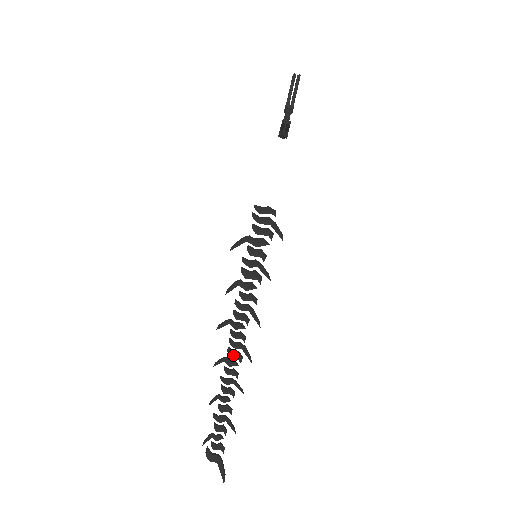
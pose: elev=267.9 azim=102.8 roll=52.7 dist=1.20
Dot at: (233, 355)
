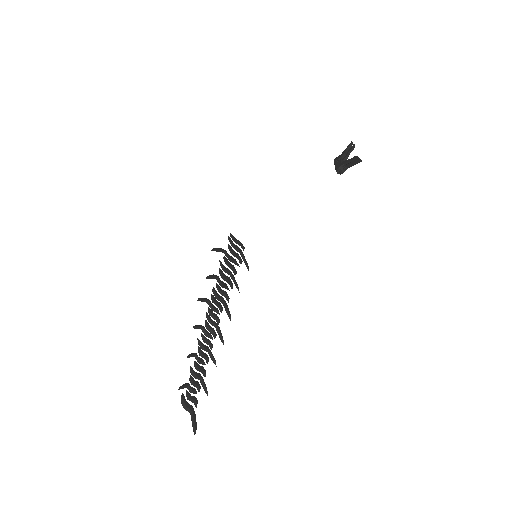
Dot at: (210, 328)
